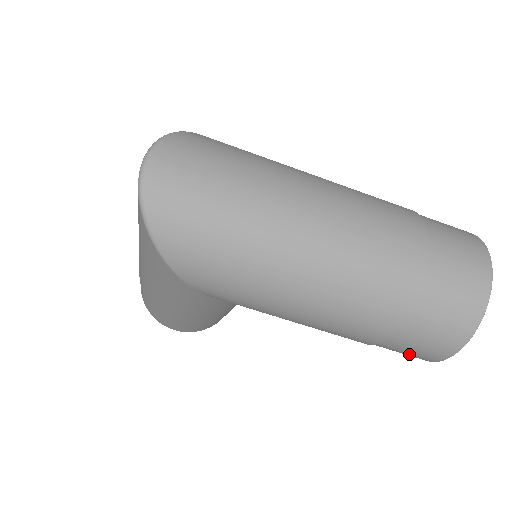
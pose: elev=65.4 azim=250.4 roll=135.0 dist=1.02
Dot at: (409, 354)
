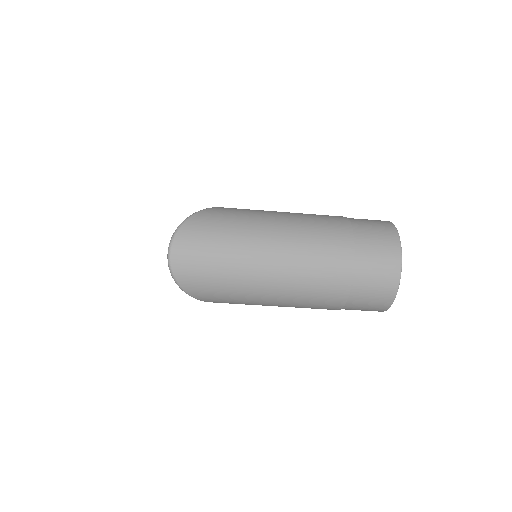
Dot at: occluded
